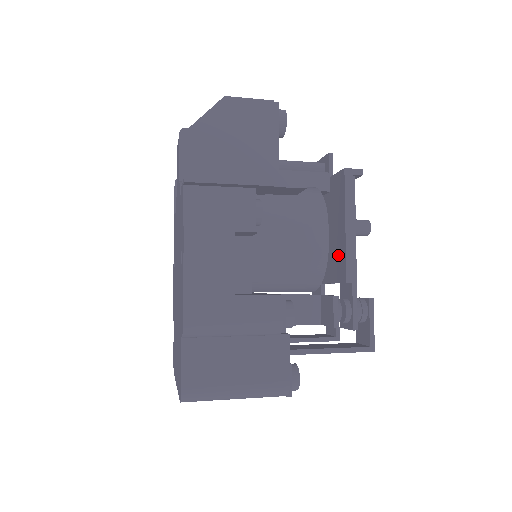
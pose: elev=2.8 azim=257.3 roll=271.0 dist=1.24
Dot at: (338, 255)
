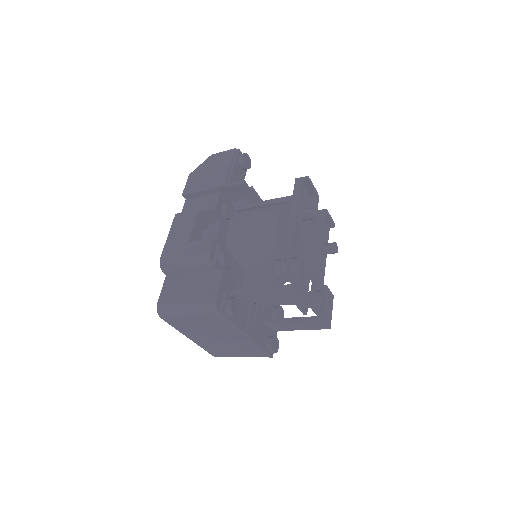
Dot at: occluded
